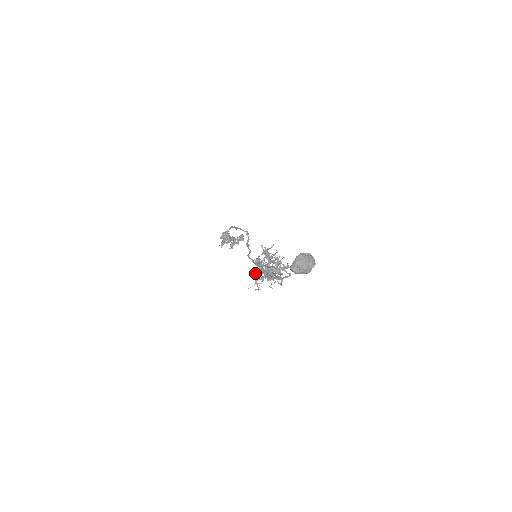
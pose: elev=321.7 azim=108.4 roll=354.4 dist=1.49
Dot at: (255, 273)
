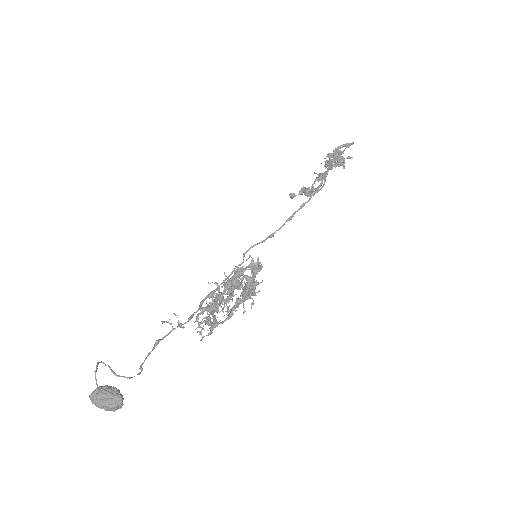
Dot at: occluded
